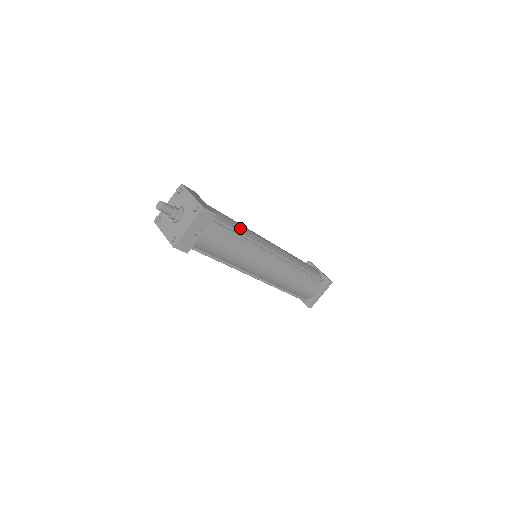
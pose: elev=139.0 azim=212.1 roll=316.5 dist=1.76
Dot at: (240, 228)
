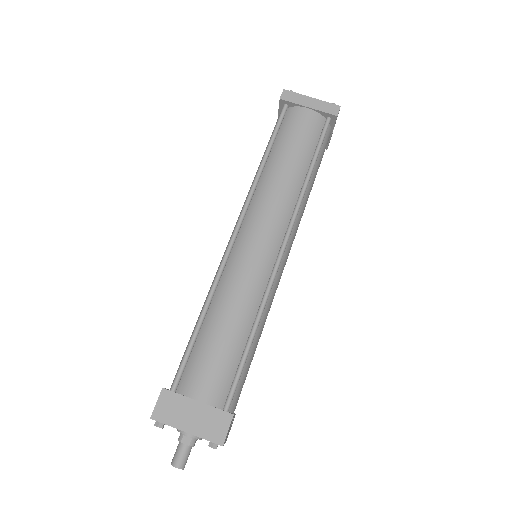
Dot at: (239, 329)
